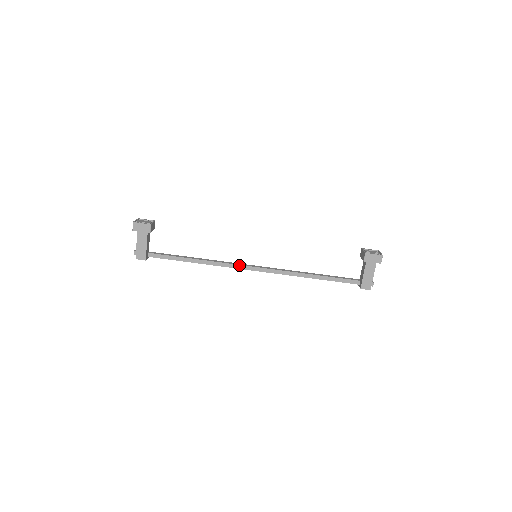
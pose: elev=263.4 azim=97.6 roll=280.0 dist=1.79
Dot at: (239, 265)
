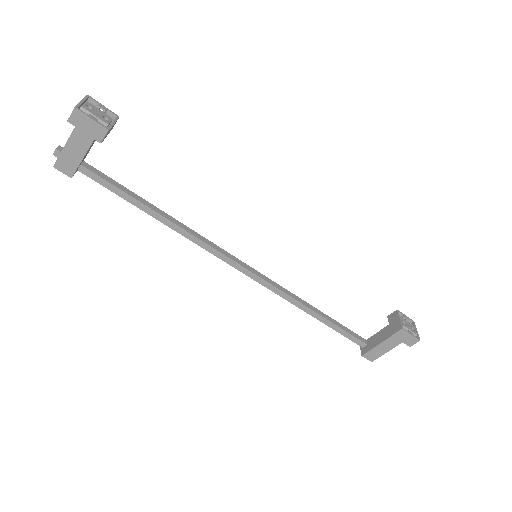
Dot at: (223, 254)
